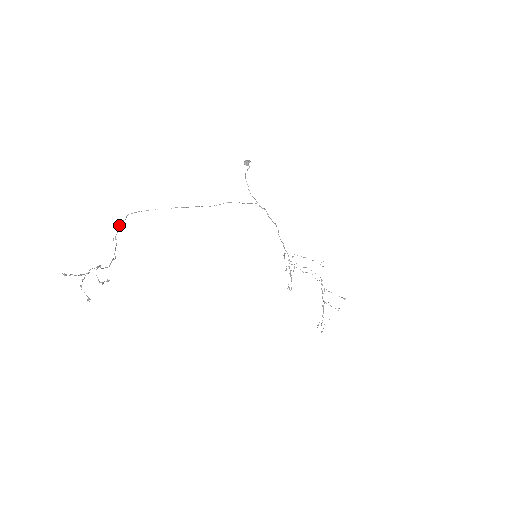
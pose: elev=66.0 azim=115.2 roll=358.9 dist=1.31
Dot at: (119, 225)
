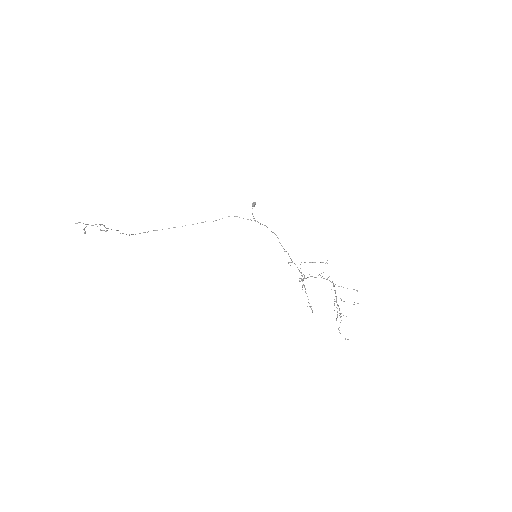
Dot at: (140, 233)
